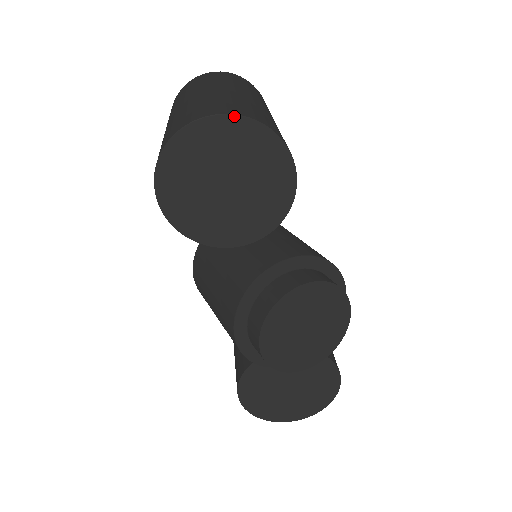
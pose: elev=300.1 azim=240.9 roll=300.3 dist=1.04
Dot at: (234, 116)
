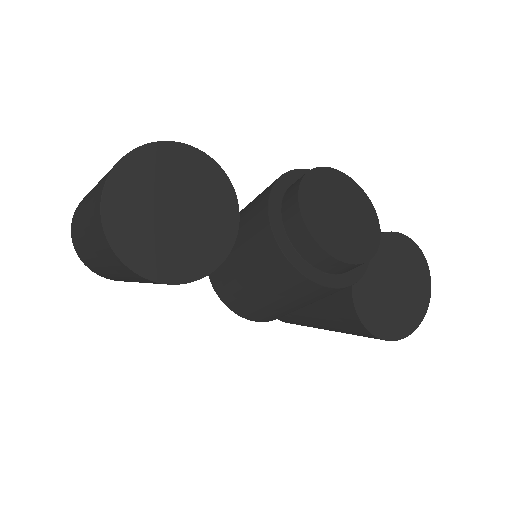
Dot at: (118, 165)
